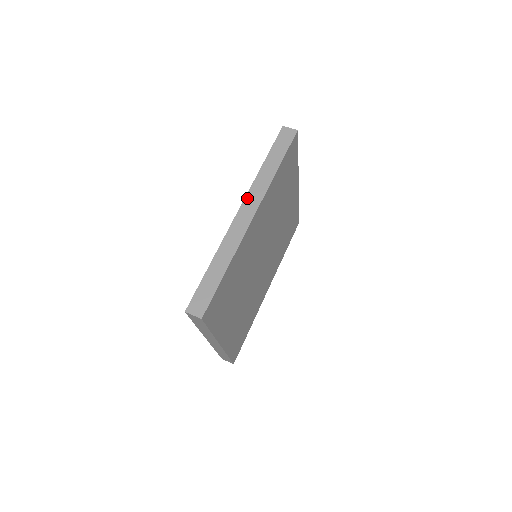
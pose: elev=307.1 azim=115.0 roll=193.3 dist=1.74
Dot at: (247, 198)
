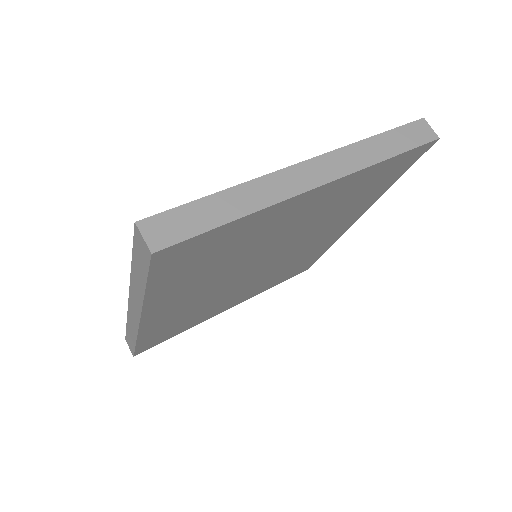
Dot at: (130, 295)
